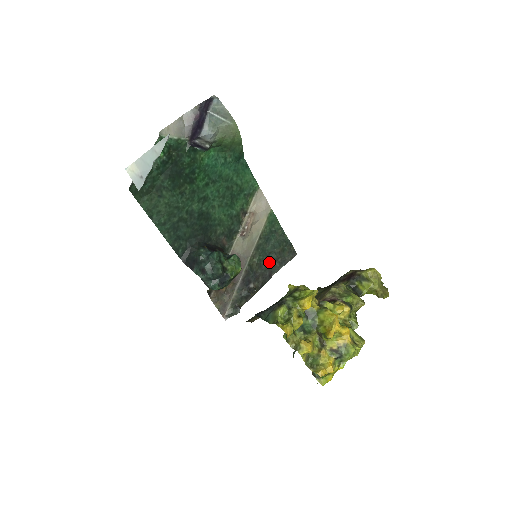
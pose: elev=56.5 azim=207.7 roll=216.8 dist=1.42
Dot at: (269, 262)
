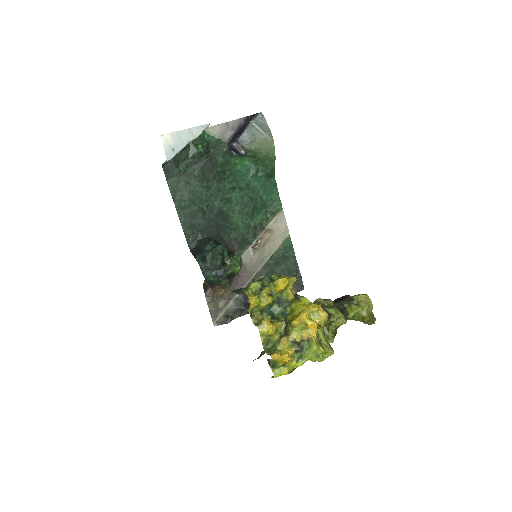
Dot at: occluded
